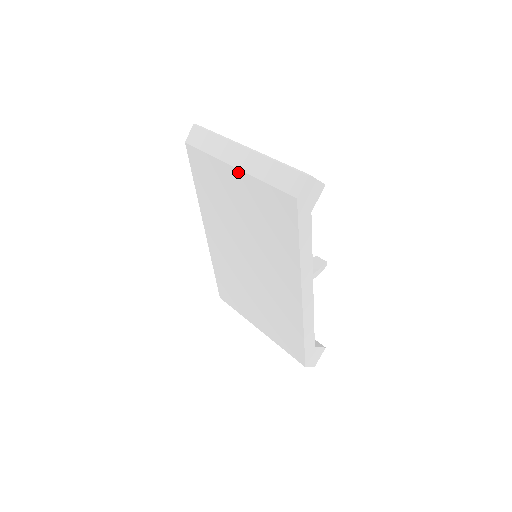
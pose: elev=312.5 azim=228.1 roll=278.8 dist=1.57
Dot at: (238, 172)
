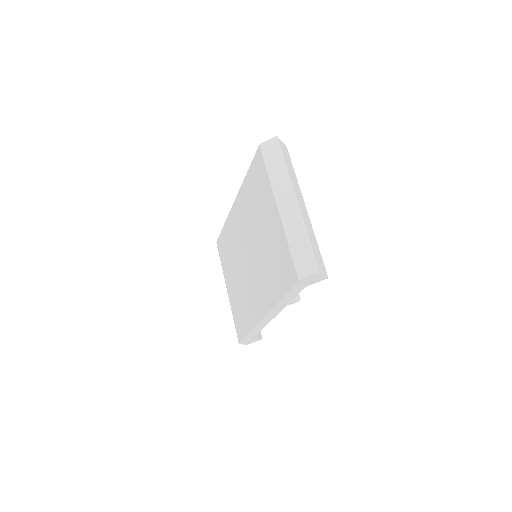
Dot at: (278, 214)
